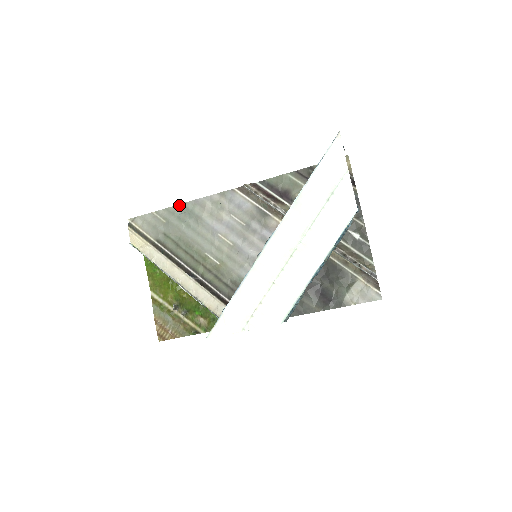
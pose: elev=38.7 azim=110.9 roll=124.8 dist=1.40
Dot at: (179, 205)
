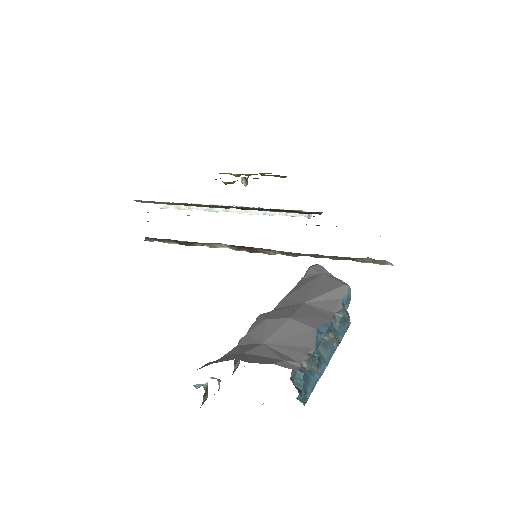
Dot at: occluded
